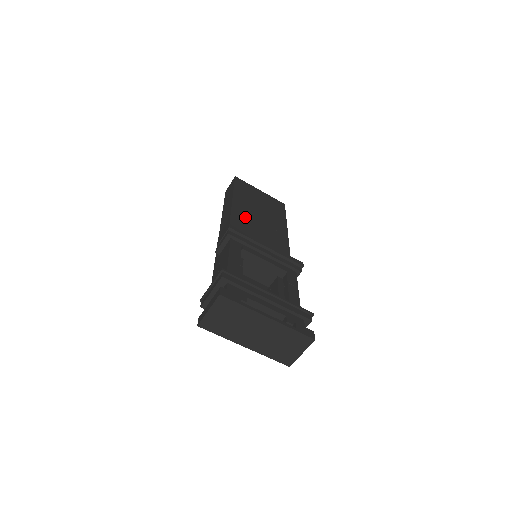
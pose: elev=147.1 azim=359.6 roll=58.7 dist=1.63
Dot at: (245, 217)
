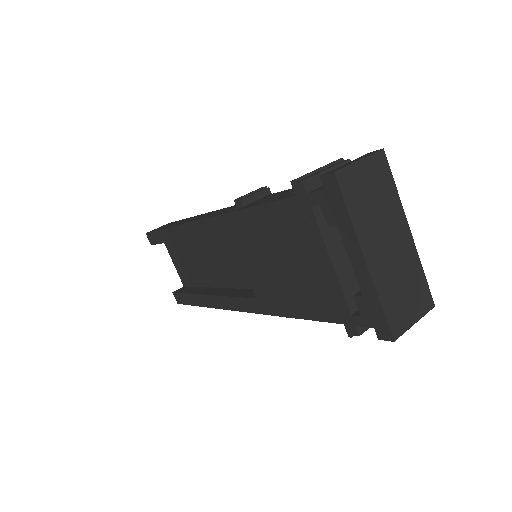
Dot at: occluded
